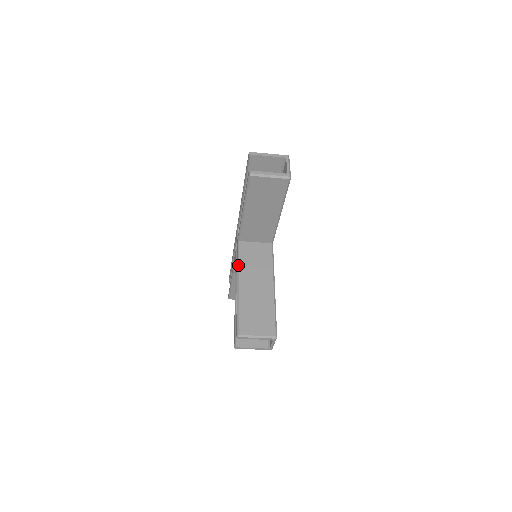
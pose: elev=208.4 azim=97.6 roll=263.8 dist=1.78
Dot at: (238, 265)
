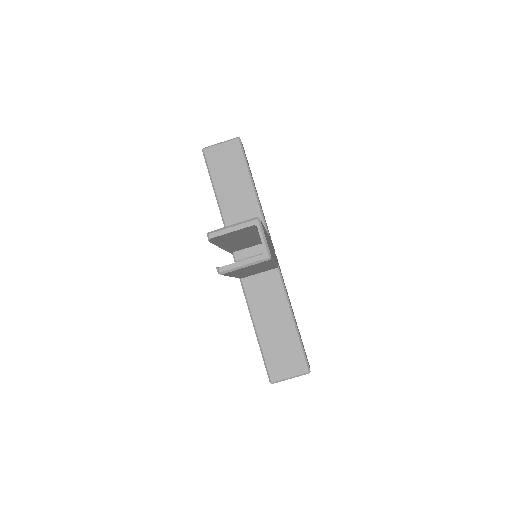
Dot at: occluded
